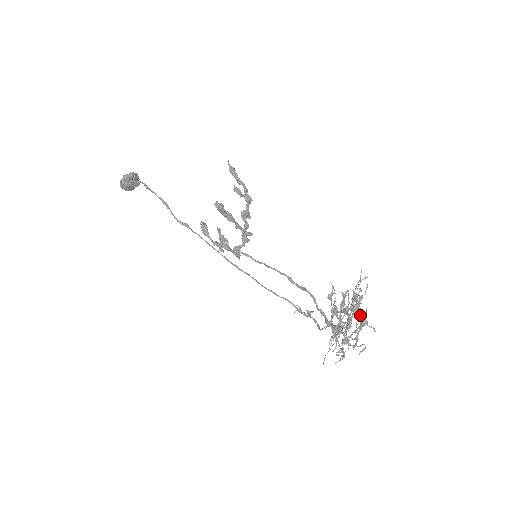
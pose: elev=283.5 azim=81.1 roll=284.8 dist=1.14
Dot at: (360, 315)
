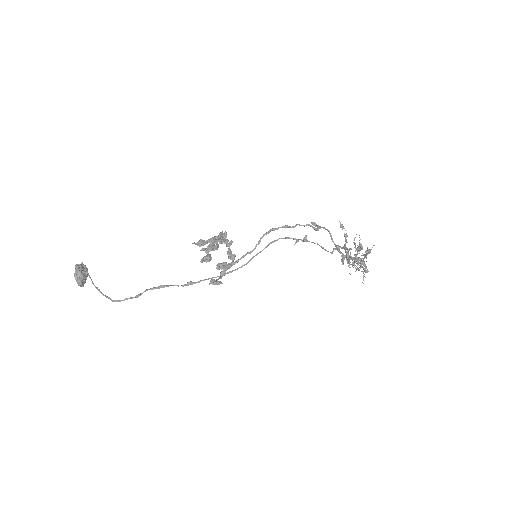
Dot at: occluded
